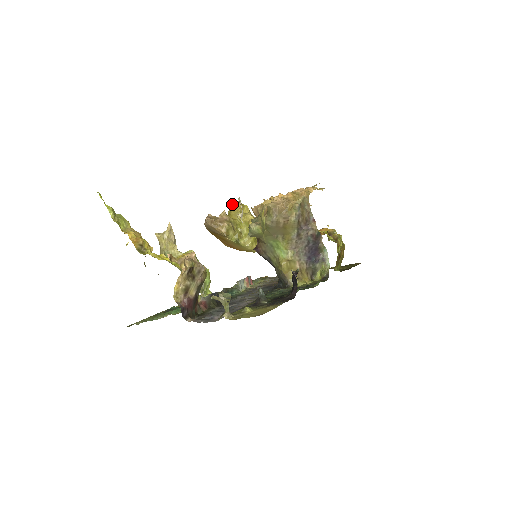
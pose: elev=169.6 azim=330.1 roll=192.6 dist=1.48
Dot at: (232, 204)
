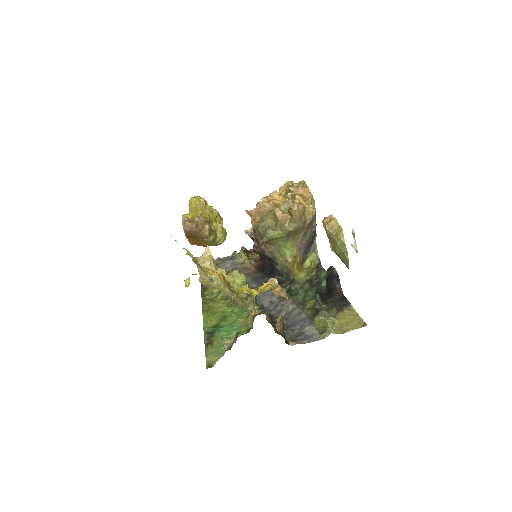
Dot at: (197, 201)
